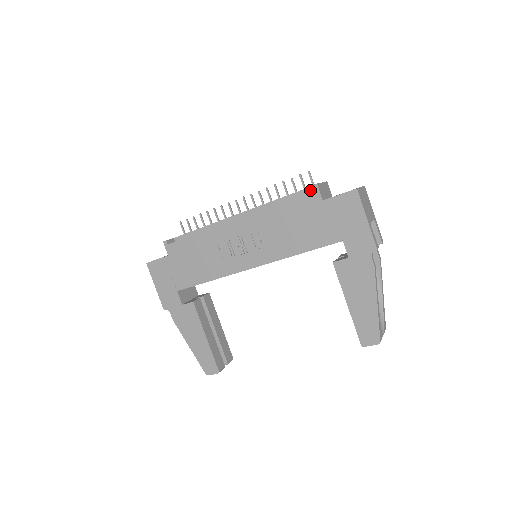
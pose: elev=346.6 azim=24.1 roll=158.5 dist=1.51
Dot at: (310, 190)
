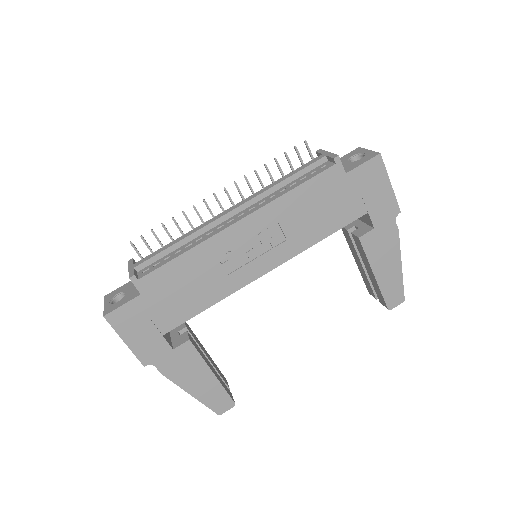
Dot at: (319, 164)
